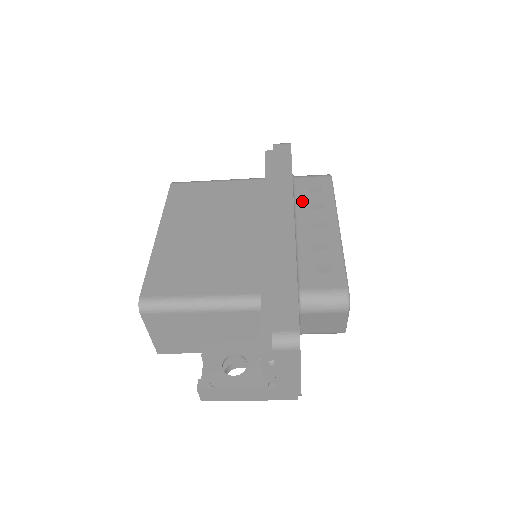
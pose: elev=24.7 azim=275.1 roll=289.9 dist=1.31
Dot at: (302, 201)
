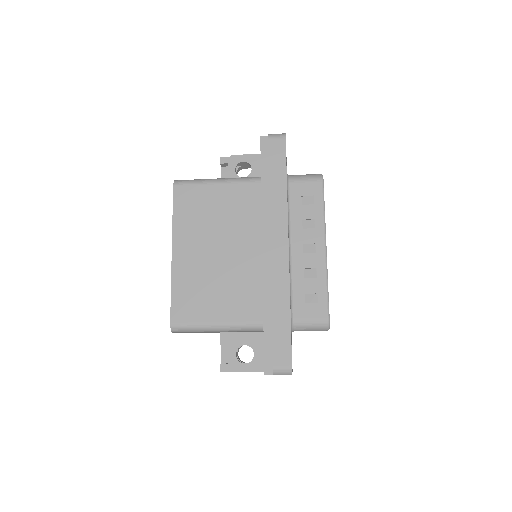
Dot at: (295, 216)
